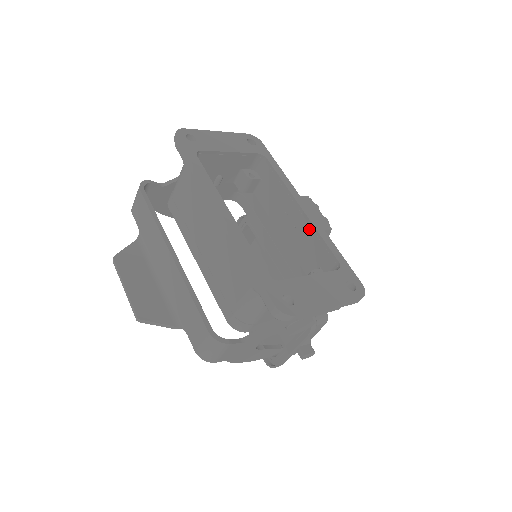
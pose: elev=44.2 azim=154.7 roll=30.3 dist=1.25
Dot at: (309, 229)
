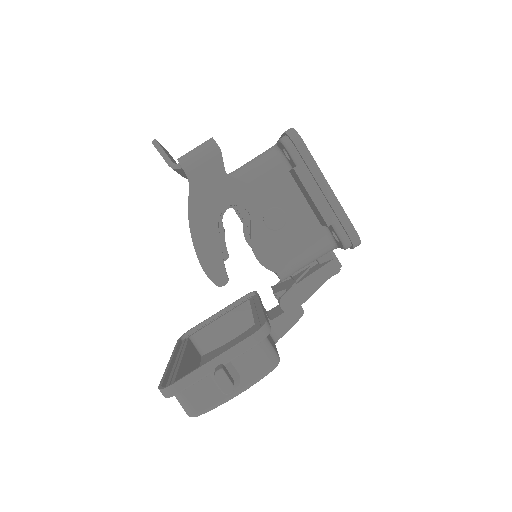
Dot at: occluded
